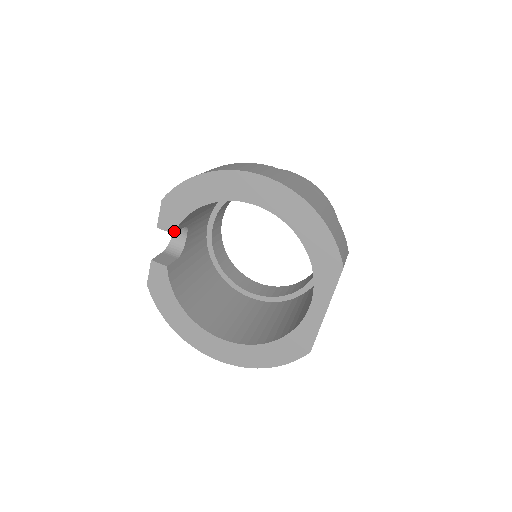
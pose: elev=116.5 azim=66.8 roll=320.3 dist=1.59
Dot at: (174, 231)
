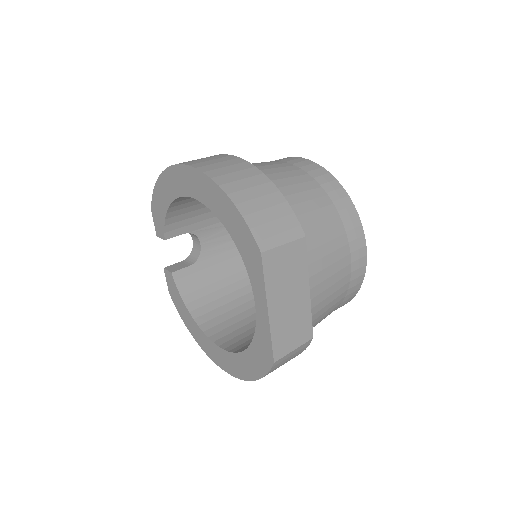
Dot at: (164, 237)
